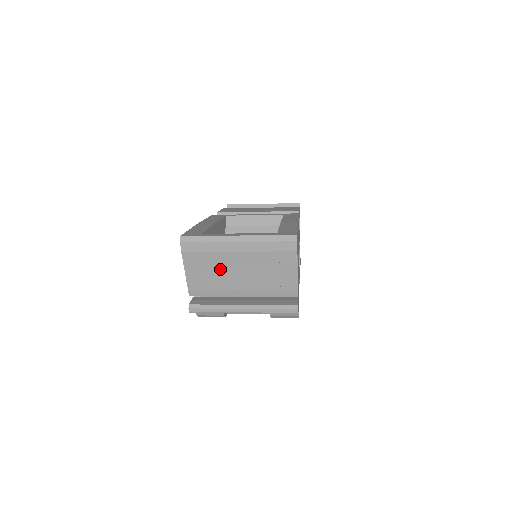
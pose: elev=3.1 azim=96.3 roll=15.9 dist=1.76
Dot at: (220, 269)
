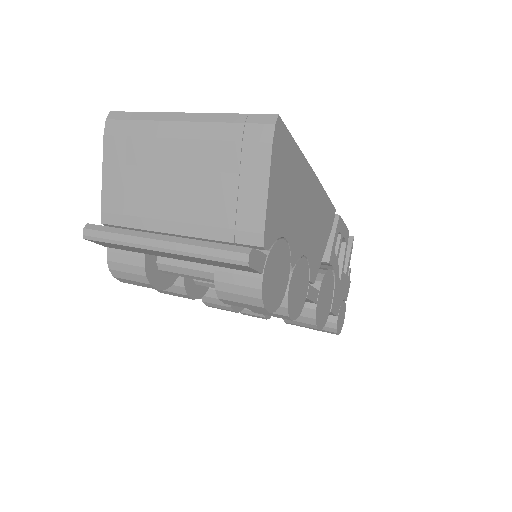
Dot at: (150, 172)
